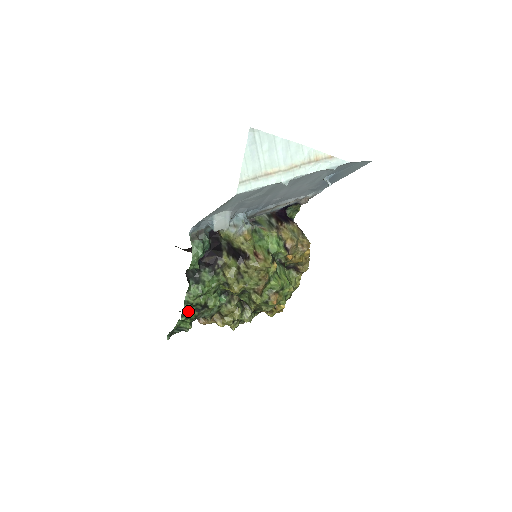
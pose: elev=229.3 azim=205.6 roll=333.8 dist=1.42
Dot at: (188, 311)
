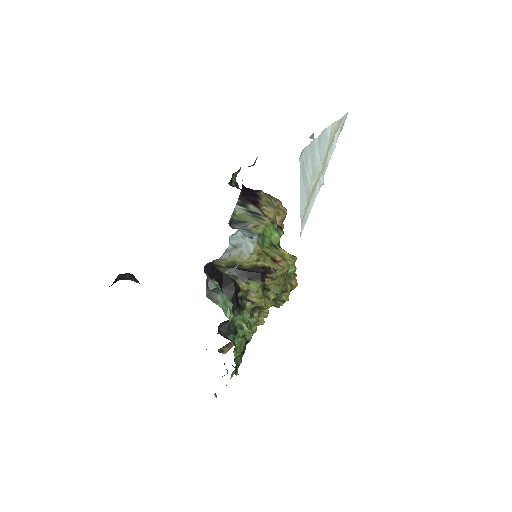
Dot at: (238, 363)
